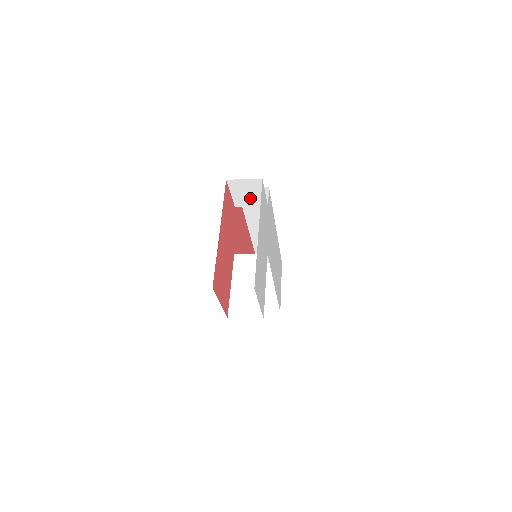
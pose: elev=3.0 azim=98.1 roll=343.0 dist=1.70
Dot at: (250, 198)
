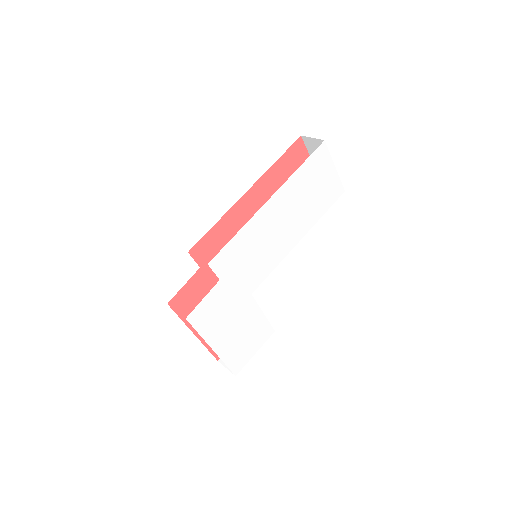
Dot at: occluded
